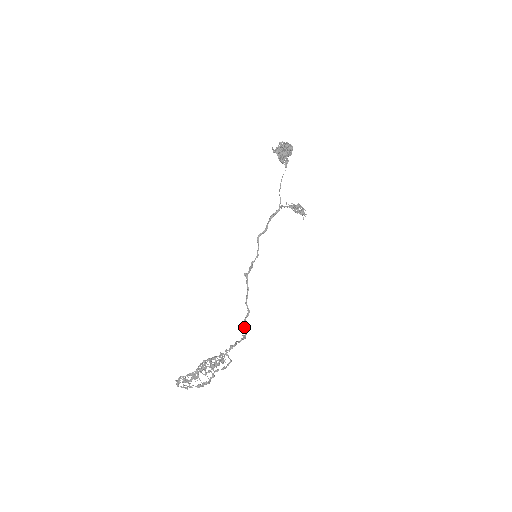
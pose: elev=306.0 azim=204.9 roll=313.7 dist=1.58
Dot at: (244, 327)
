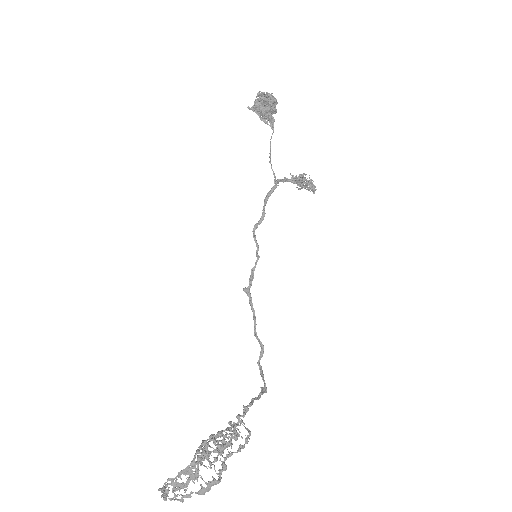
Dot at: (260, 374)
